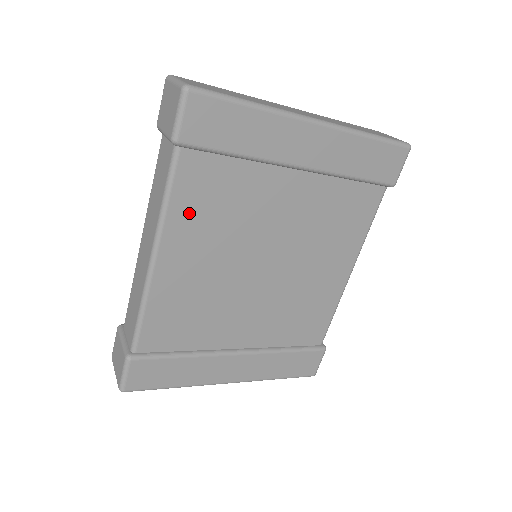
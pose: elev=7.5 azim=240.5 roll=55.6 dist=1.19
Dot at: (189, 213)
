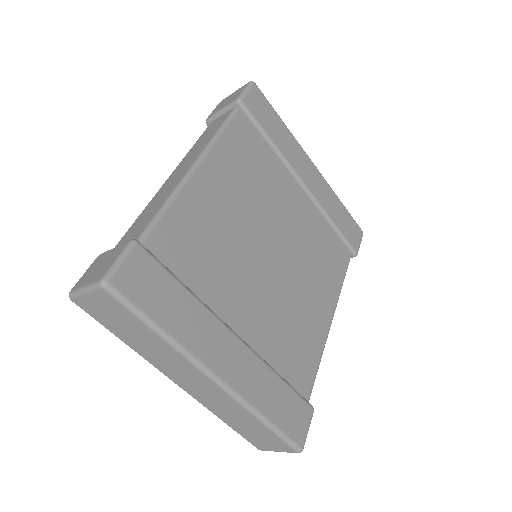
Dot at: (232, 153)
